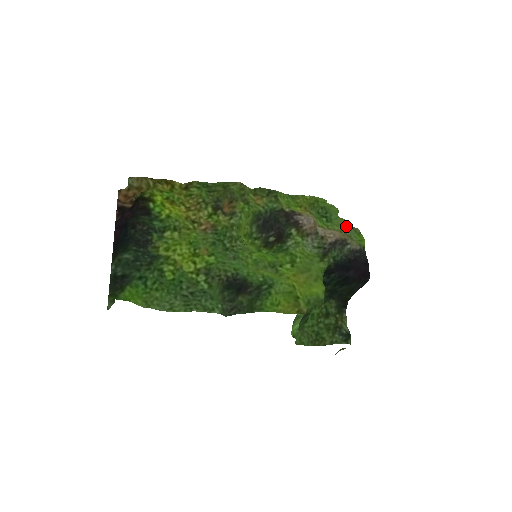
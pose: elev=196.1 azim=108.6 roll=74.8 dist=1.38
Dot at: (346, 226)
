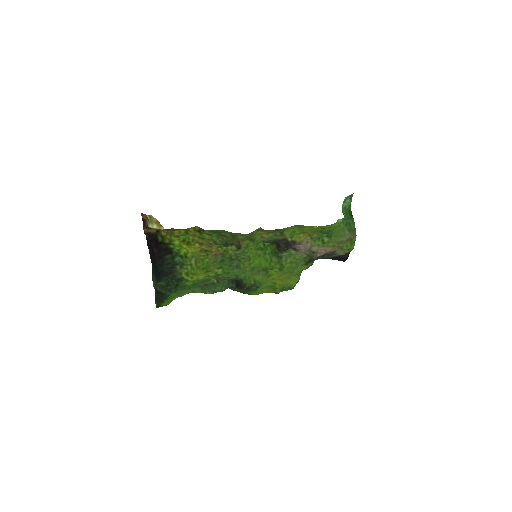
Dot at: (342, 241)
